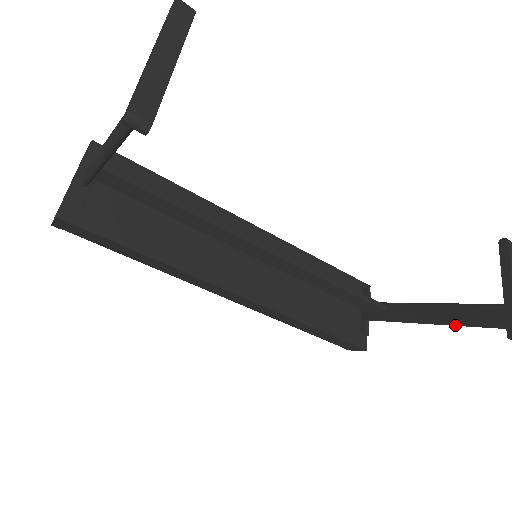
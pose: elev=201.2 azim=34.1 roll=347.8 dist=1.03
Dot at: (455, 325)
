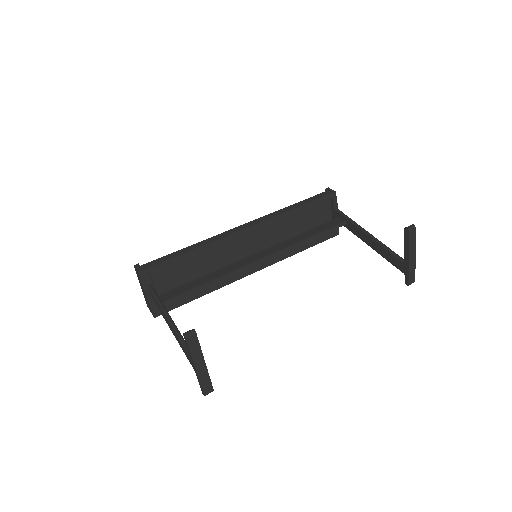
Dot at: (383, 257)
